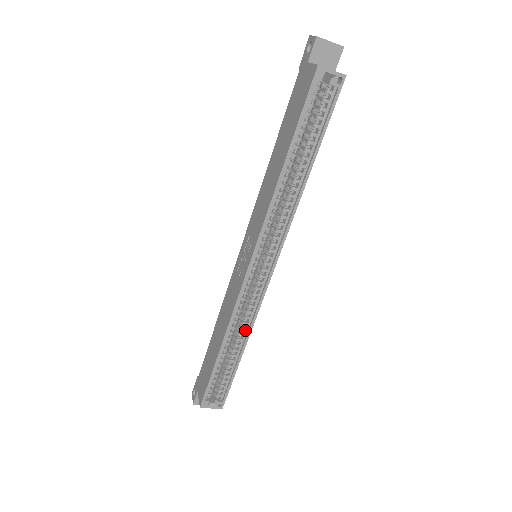
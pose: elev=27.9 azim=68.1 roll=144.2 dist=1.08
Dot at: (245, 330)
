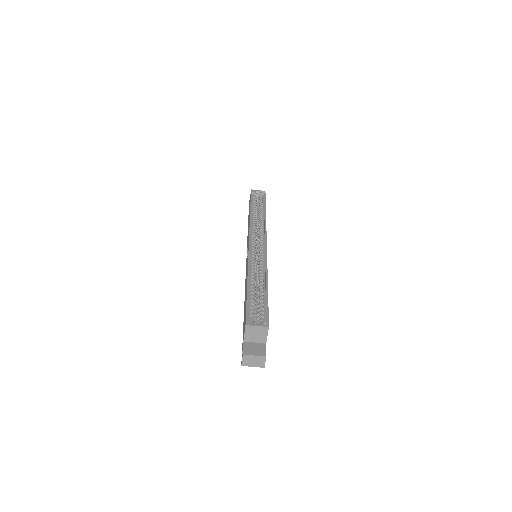
Dot at: (263, 274)
